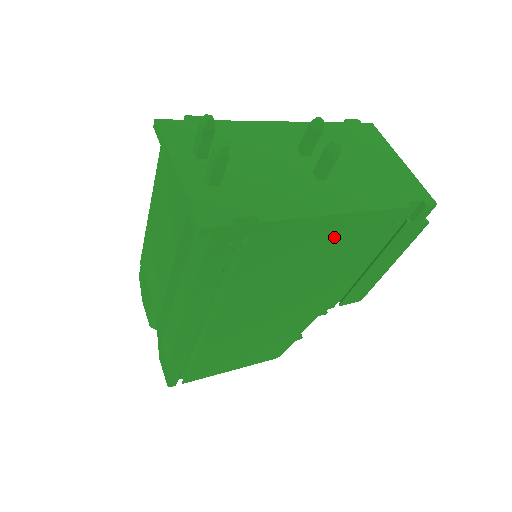
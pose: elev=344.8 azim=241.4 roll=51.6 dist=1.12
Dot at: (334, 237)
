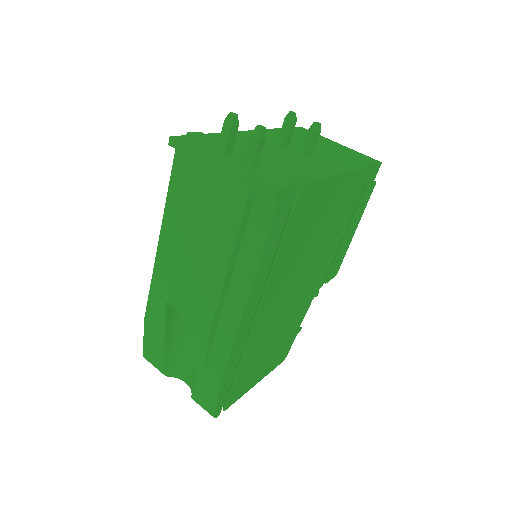
Dot at: (335, 200)
